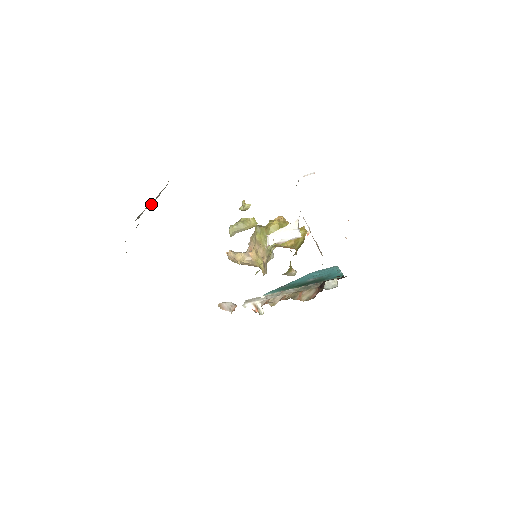
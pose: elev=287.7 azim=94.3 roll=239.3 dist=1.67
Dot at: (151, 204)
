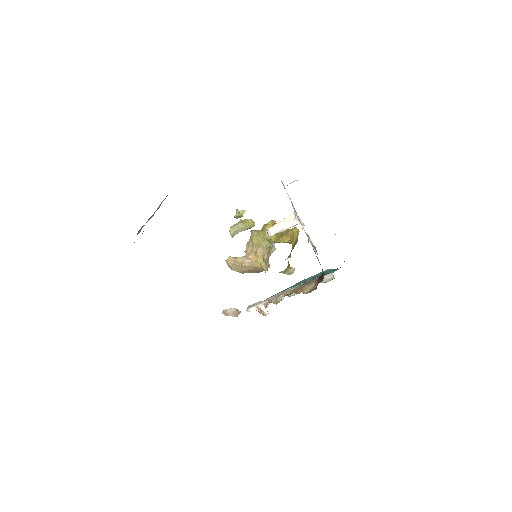
Dot at: (152, 216)
